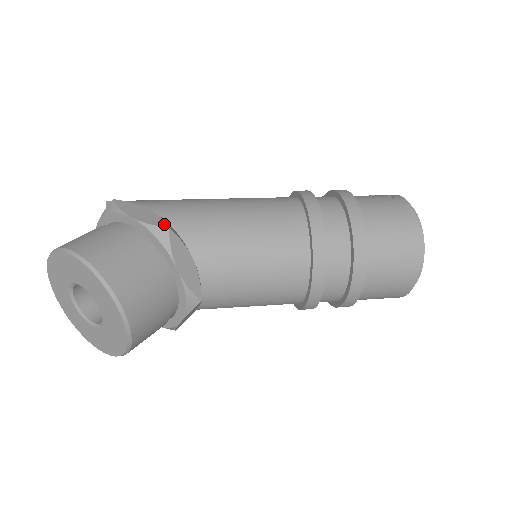
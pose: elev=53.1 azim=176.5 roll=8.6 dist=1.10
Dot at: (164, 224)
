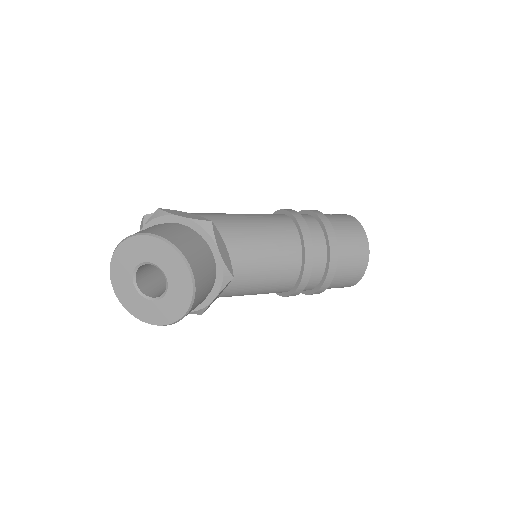
Dot at: (207, 219)
